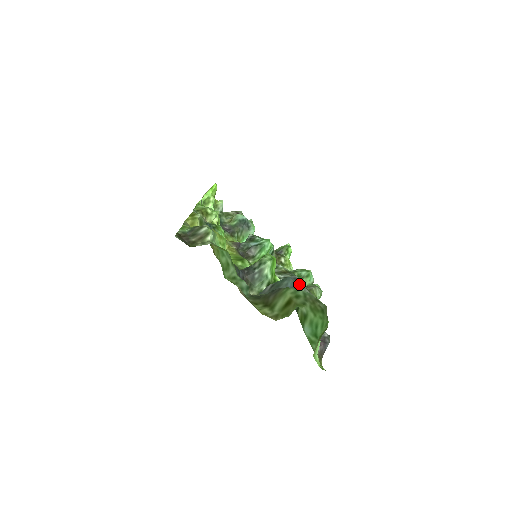
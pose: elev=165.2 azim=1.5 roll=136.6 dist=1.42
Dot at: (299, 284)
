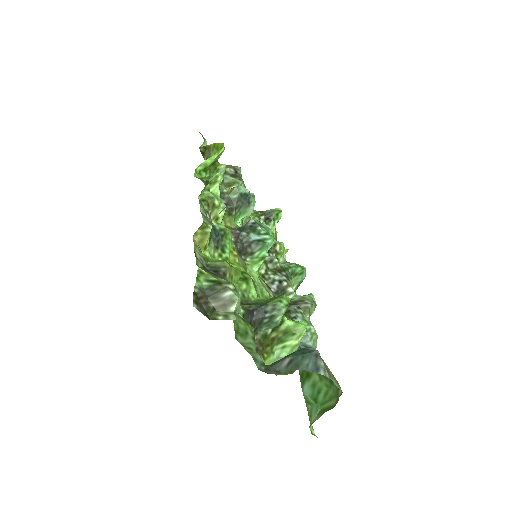
Dot at: (320, 364)
